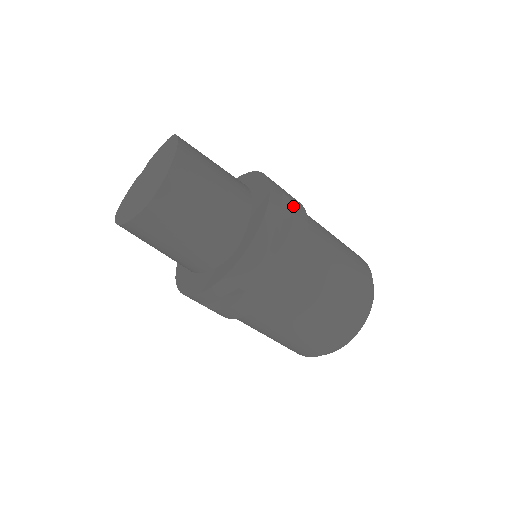
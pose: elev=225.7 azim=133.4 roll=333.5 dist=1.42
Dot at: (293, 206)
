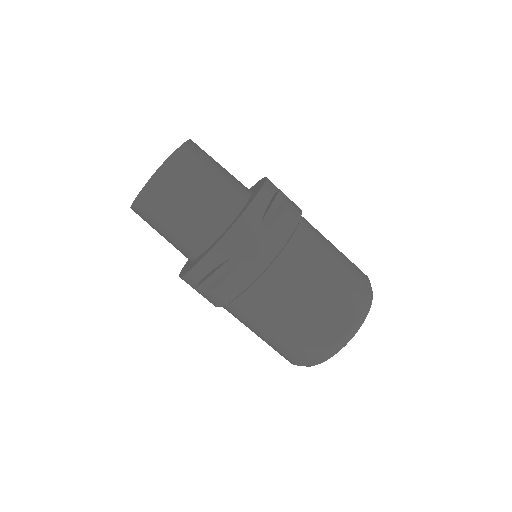
Dot at: (288, 199)
